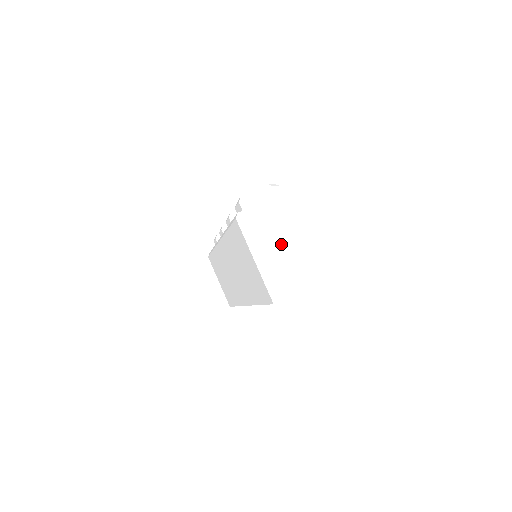
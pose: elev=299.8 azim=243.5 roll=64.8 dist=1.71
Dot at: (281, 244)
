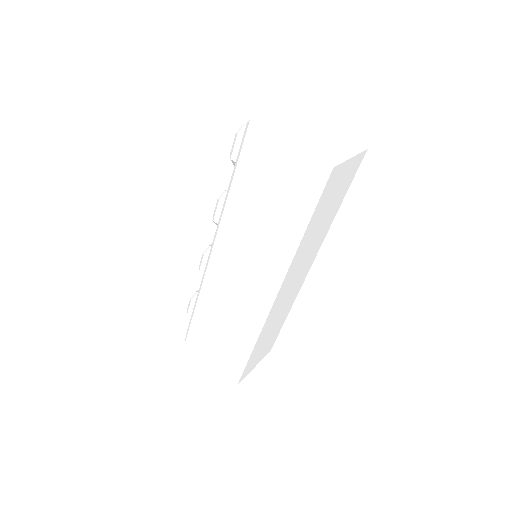
Dot at: (302, 134)
